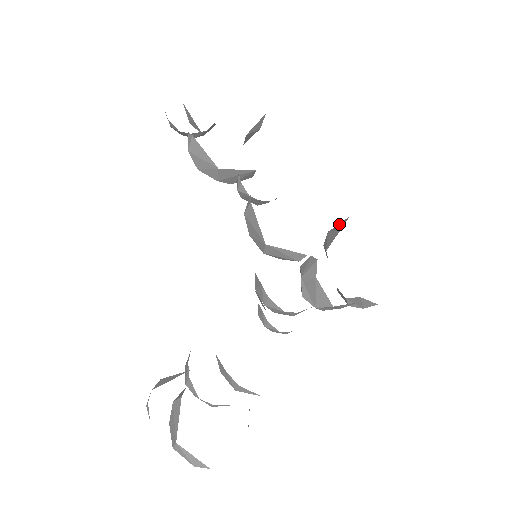
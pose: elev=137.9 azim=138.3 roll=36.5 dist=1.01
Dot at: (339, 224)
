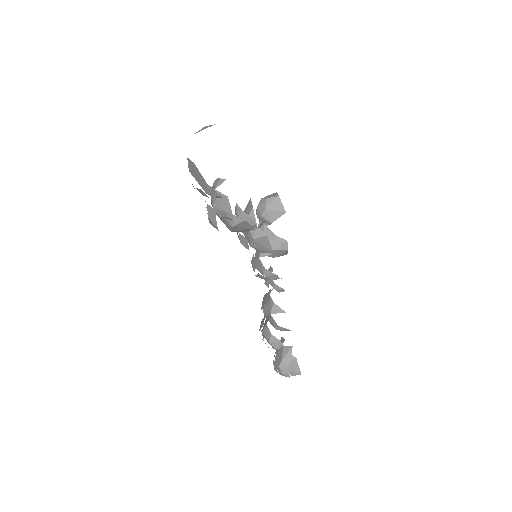
Dot at: (274, 203)
